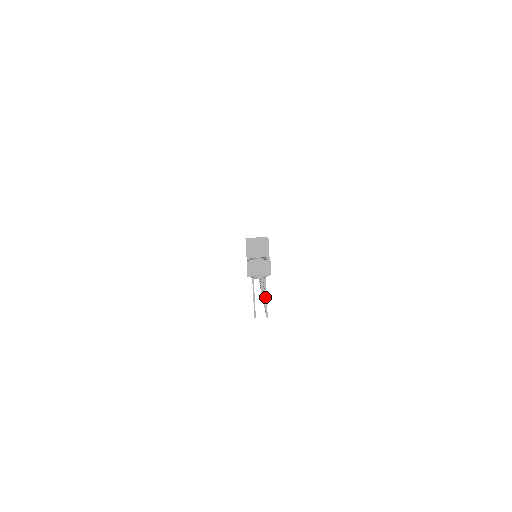
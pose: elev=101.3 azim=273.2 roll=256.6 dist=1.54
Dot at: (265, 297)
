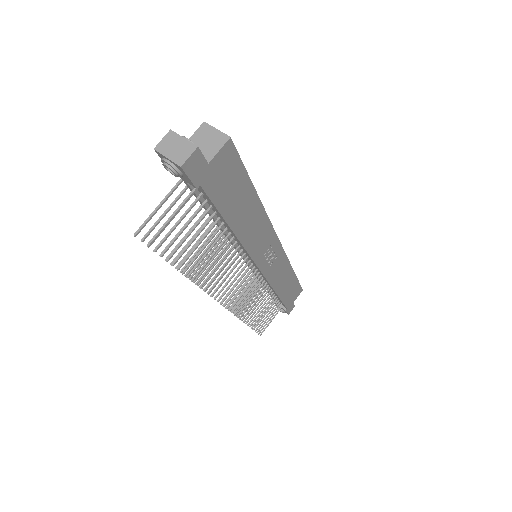
Dot at: (168, 218)
